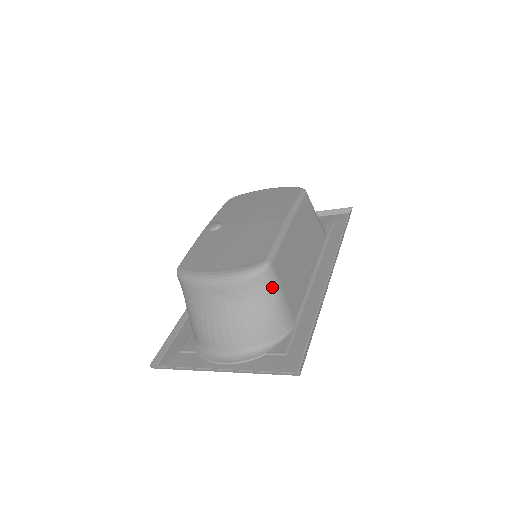
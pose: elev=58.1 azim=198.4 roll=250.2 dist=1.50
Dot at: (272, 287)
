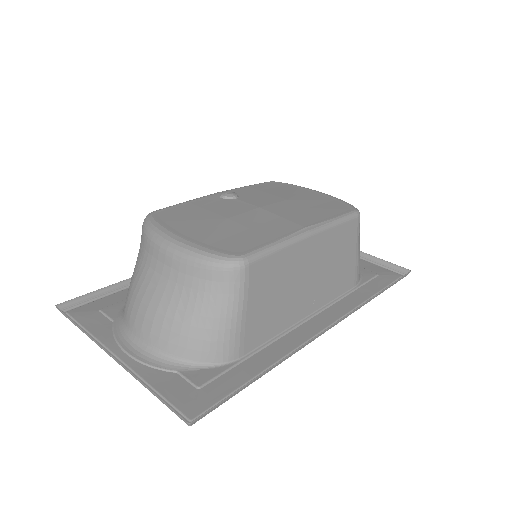
Dot at: (233, 294)
